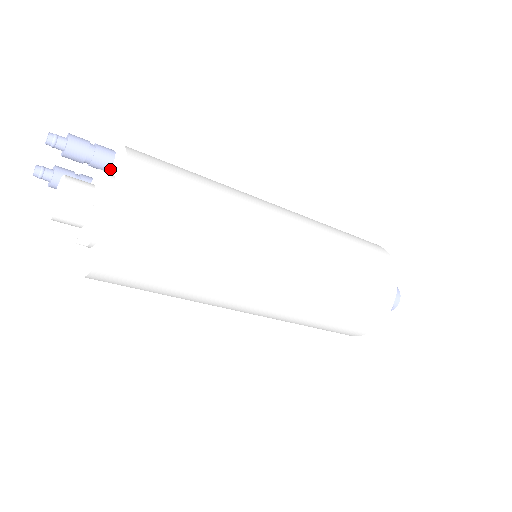
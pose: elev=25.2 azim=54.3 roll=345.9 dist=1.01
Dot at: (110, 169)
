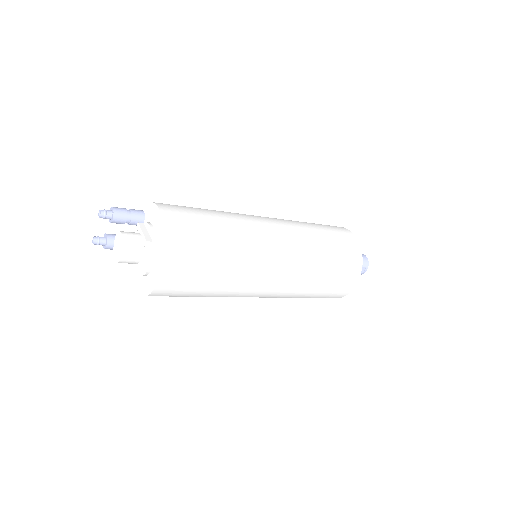
Dot at: (143, 222)
